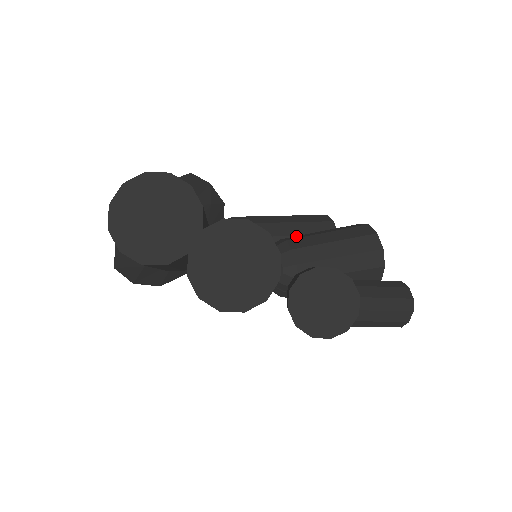
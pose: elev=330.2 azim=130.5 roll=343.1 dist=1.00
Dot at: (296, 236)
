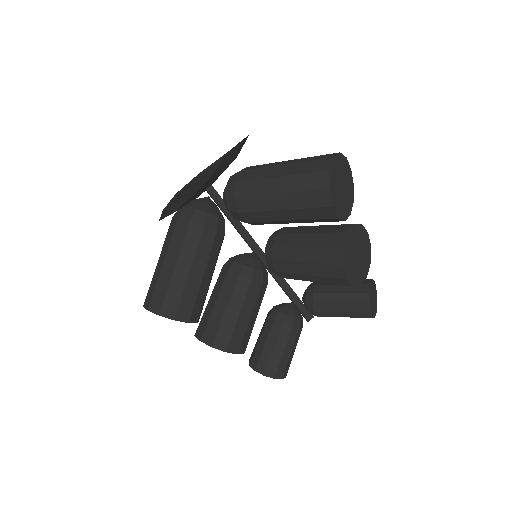
Dot at: (283, 249)
